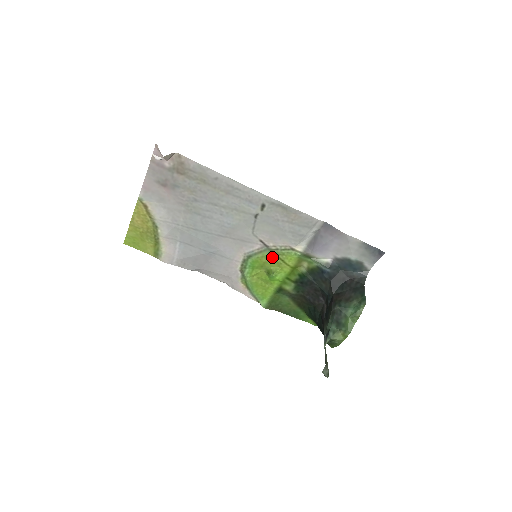
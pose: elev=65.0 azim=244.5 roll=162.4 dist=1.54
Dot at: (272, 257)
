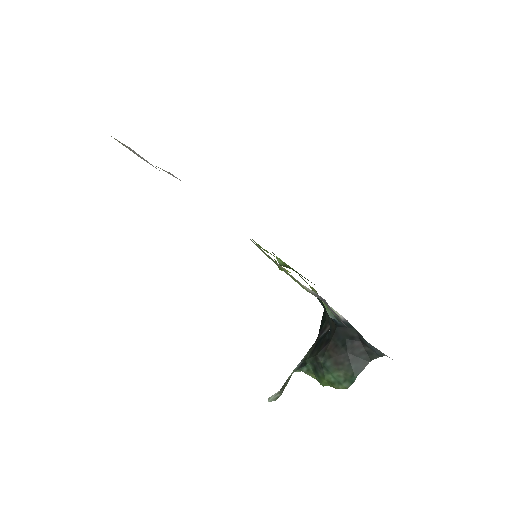
Dot at: occluded
